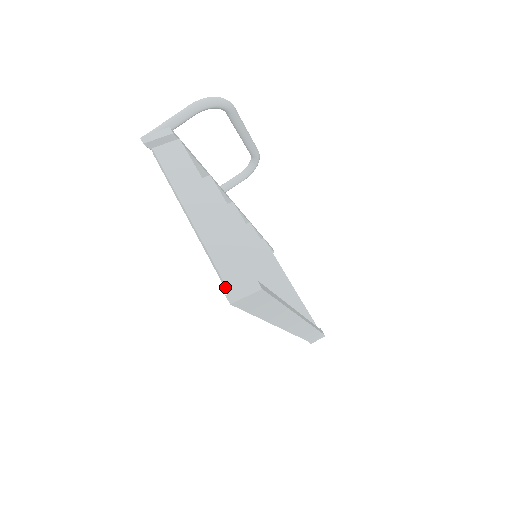
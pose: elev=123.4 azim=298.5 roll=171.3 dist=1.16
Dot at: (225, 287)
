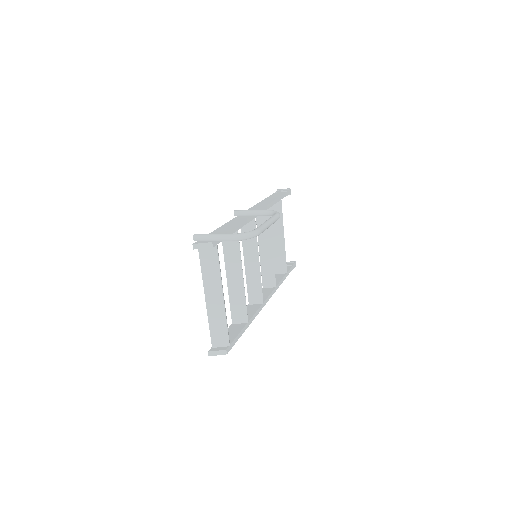
Dot at: (211, 340)
